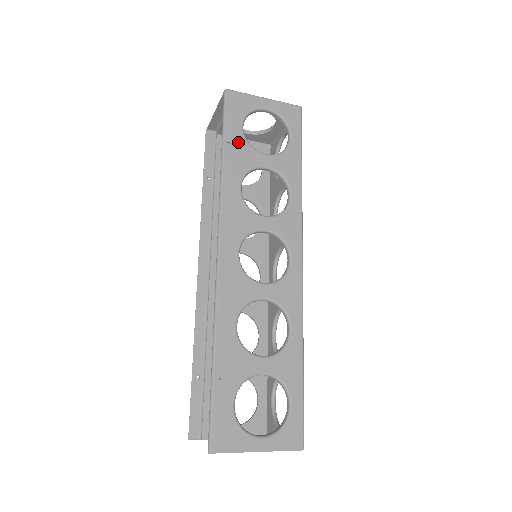
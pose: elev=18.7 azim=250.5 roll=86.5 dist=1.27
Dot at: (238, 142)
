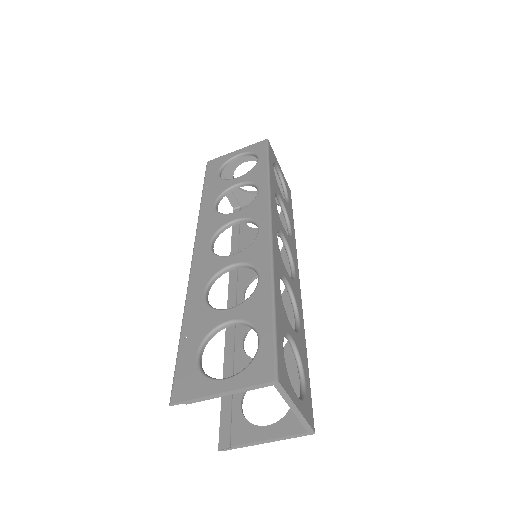
Dot at: (214, 182)
